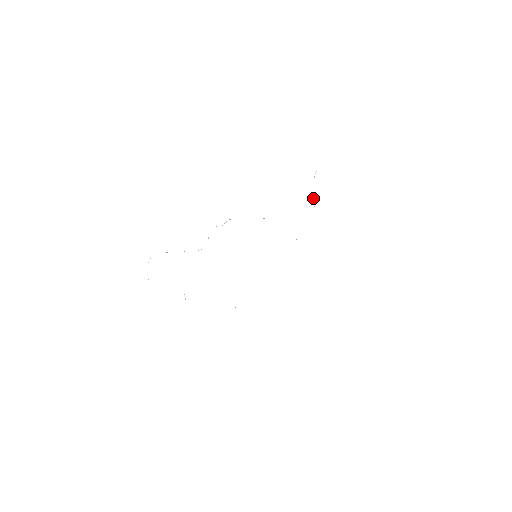
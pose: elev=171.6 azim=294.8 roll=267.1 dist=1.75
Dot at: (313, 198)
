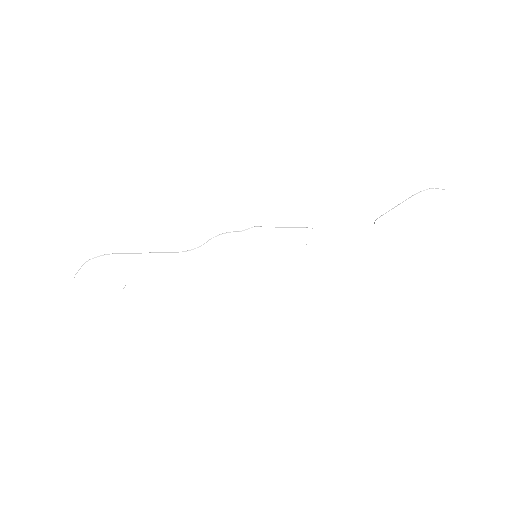
Dot at: occluded
